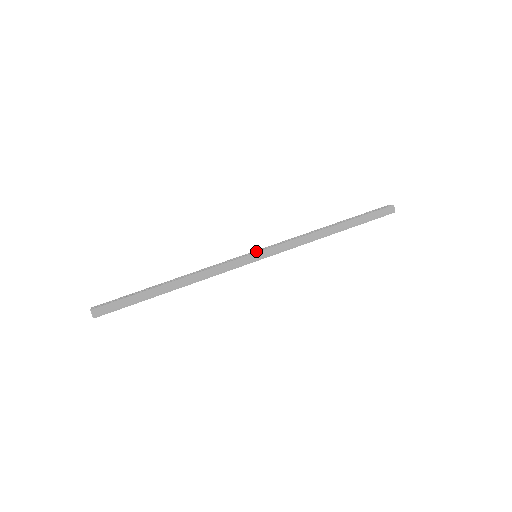
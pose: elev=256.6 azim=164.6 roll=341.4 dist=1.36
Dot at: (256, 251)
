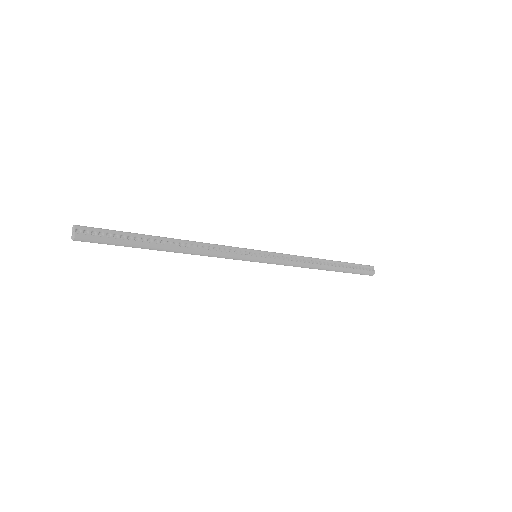
Dot at: (260, 253)
